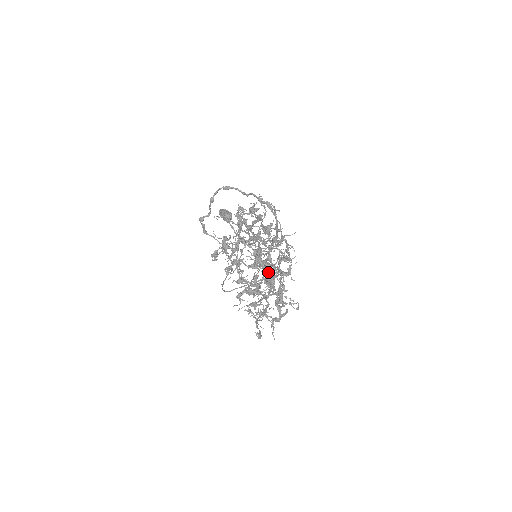
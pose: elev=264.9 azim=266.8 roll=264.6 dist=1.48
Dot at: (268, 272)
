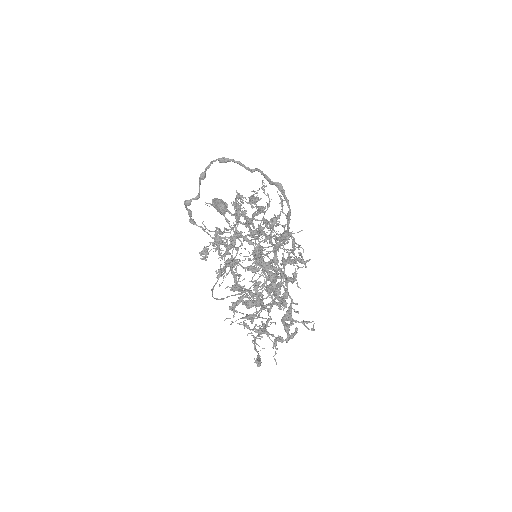
Dot at: (273, 278)
